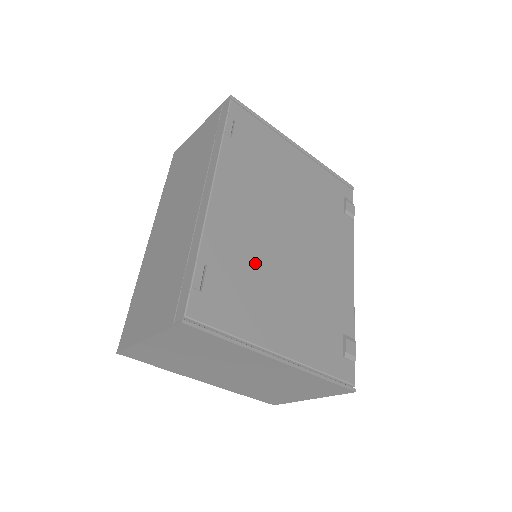
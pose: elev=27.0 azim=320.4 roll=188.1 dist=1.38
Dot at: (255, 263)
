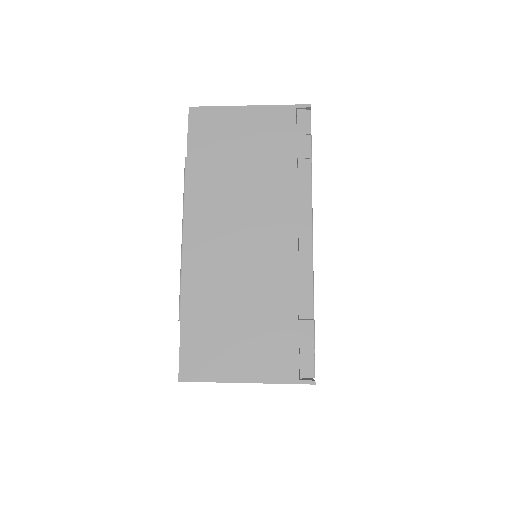
Dot at: occluded
